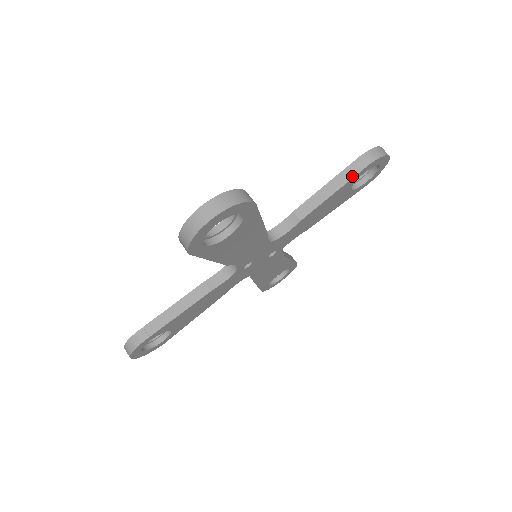
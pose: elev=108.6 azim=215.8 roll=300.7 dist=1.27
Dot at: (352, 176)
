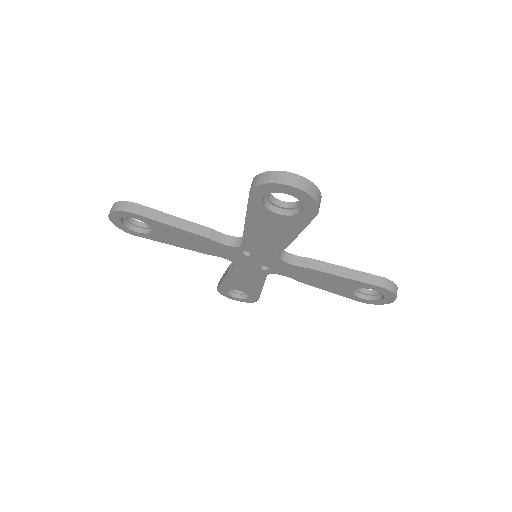
Dot at: (366, 281)
